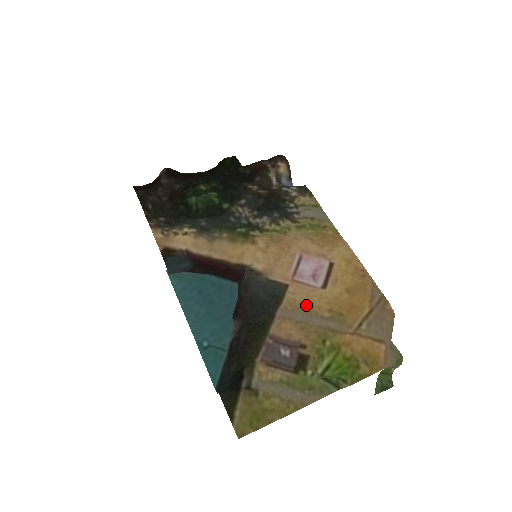
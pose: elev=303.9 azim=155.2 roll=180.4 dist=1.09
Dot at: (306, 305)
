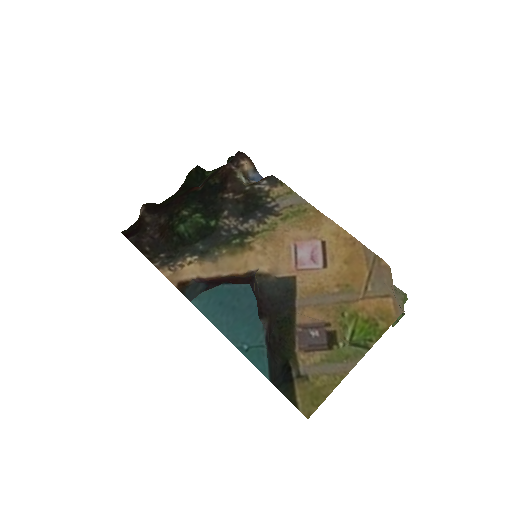
Dot at: (317, 288)
